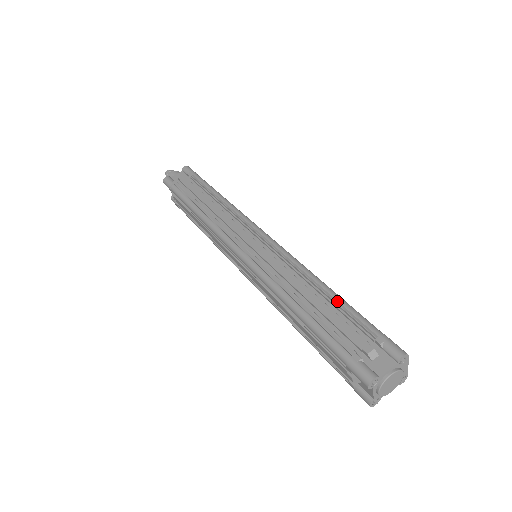
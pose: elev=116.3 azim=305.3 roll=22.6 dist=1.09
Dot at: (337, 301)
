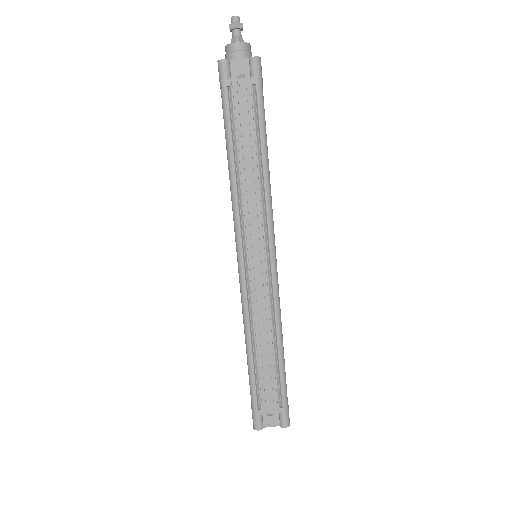
Dot at: (279, 366)
